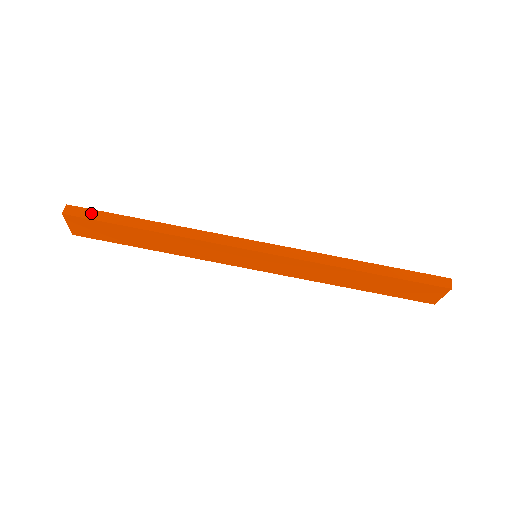
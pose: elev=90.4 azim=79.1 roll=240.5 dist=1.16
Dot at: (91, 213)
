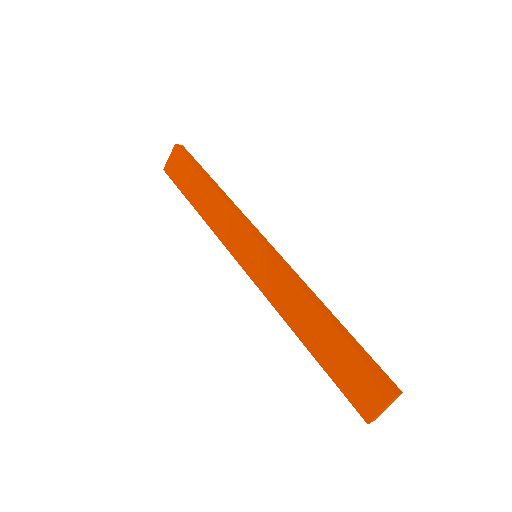
Dot at: (190, 156)
